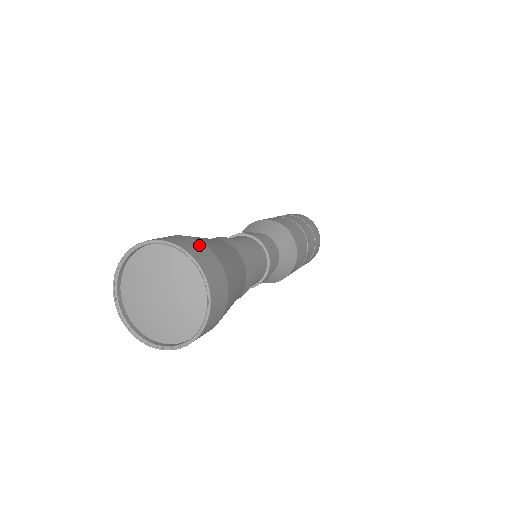
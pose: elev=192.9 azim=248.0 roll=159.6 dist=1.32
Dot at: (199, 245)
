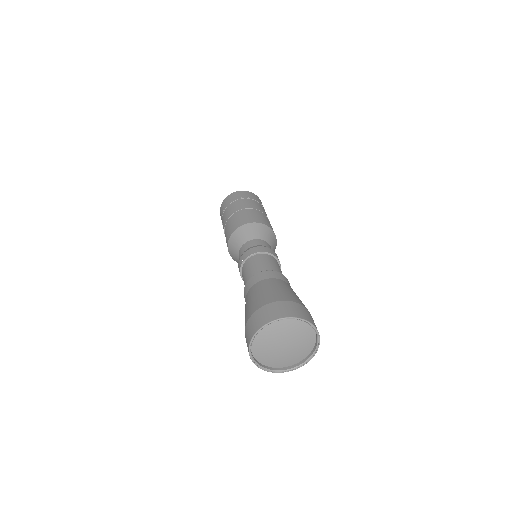
Dot at: (305, 310)
